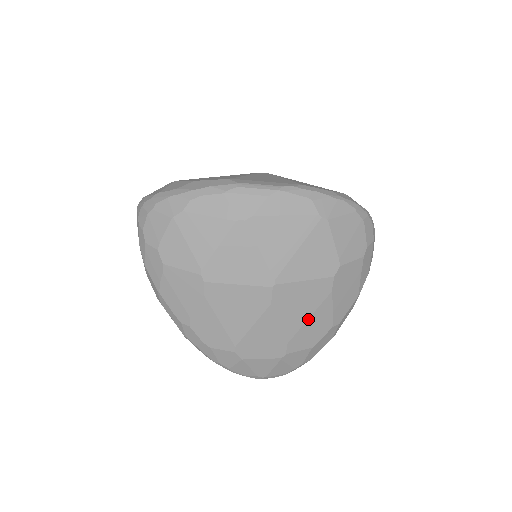
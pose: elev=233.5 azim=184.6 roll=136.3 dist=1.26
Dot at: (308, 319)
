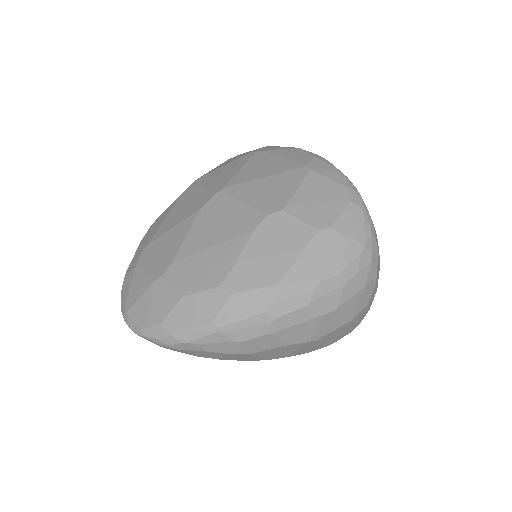
Dot at: (210, 249)
